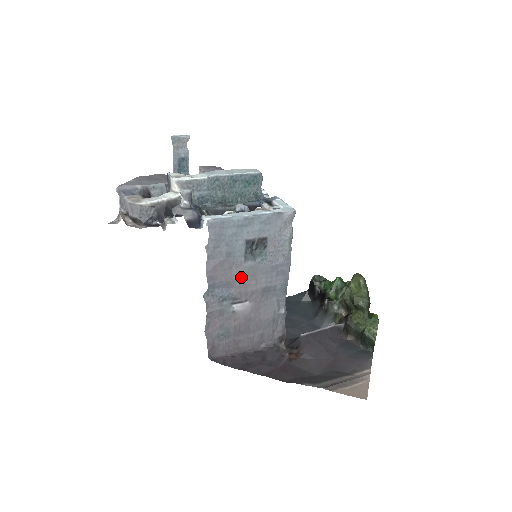
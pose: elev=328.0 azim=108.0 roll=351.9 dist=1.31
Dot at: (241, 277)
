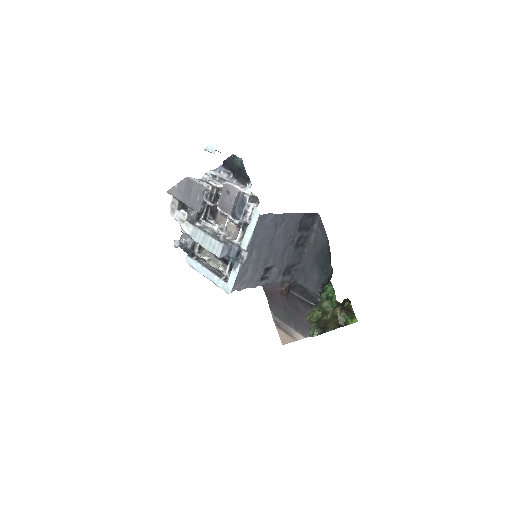
Dot at: occluded
